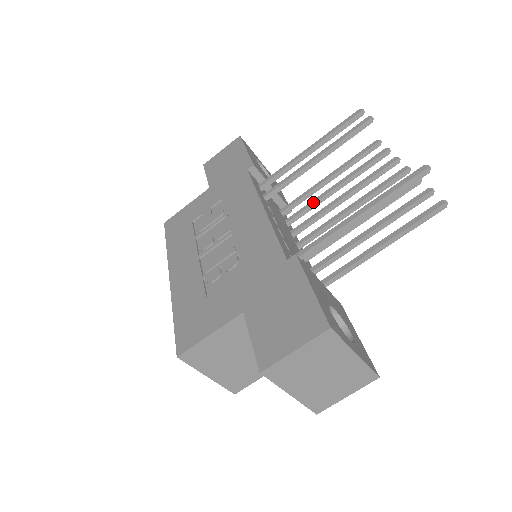
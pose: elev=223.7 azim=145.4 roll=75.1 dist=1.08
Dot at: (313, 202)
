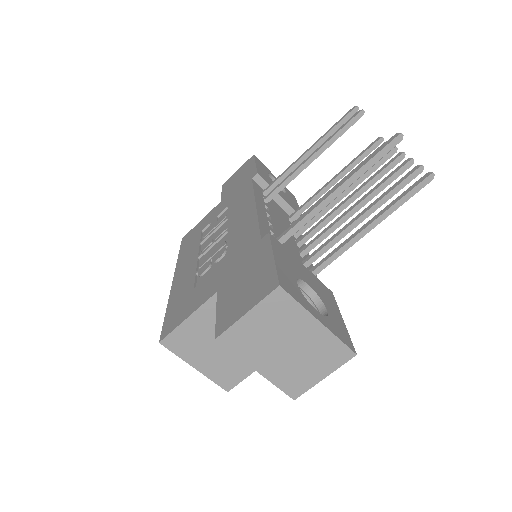
Dot at: occluded
